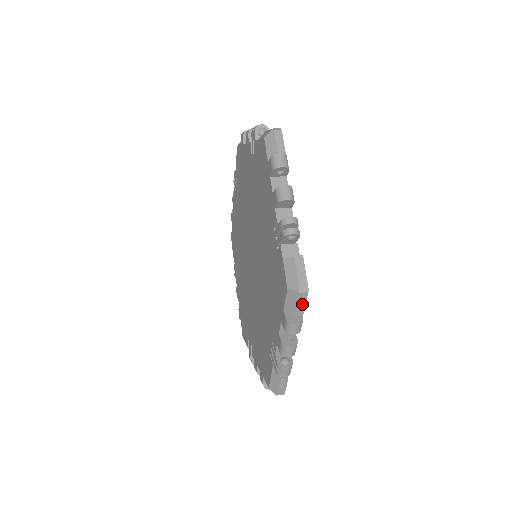
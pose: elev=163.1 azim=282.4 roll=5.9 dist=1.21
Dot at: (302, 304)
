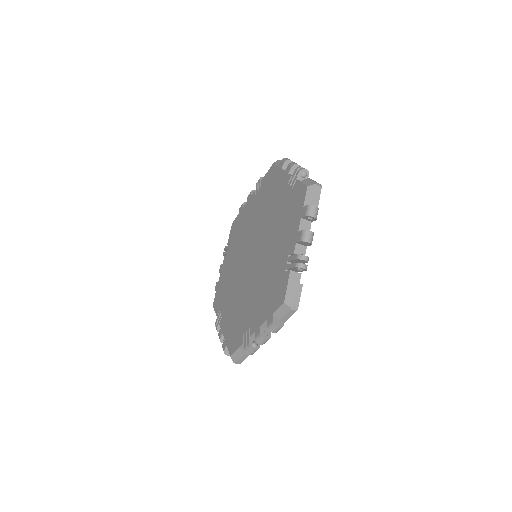
Dot at: occluded
